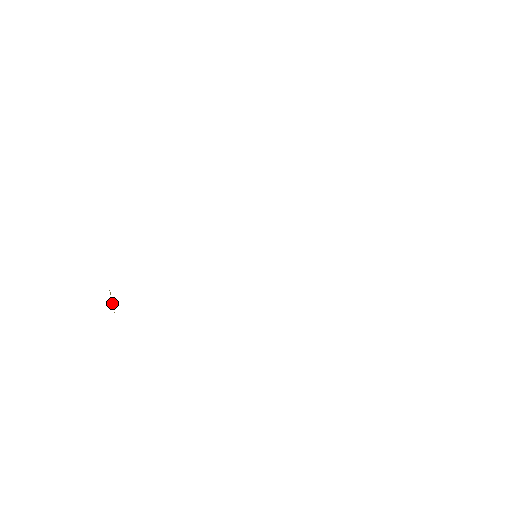
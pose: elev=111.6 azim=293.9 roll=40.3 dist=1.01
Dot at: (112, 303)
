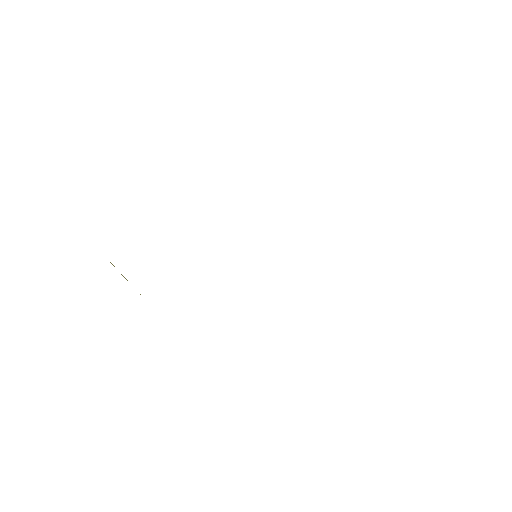
Dot at: (123, 276)
